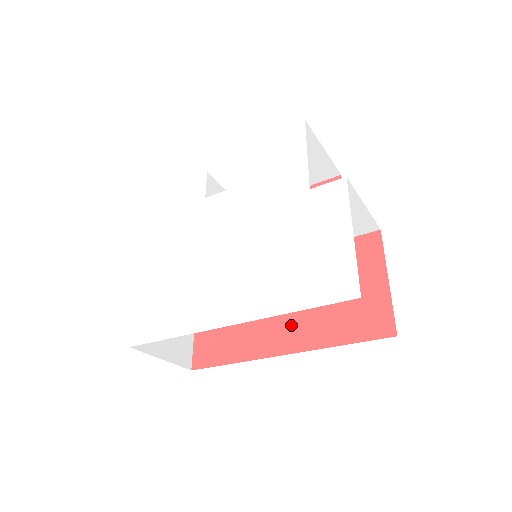
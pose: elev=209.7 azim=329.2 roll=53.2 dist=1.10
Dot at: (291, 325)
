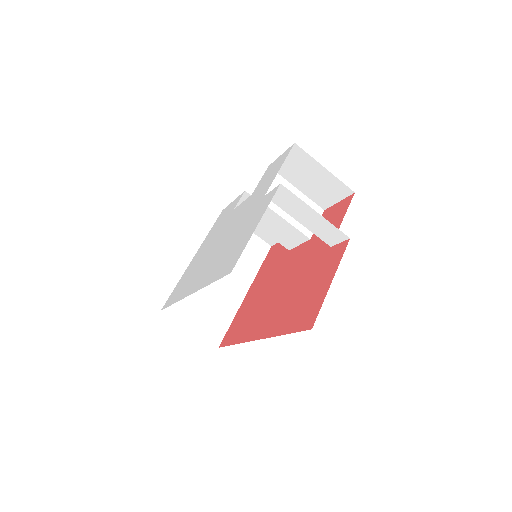
Dot at: (271, 317)
